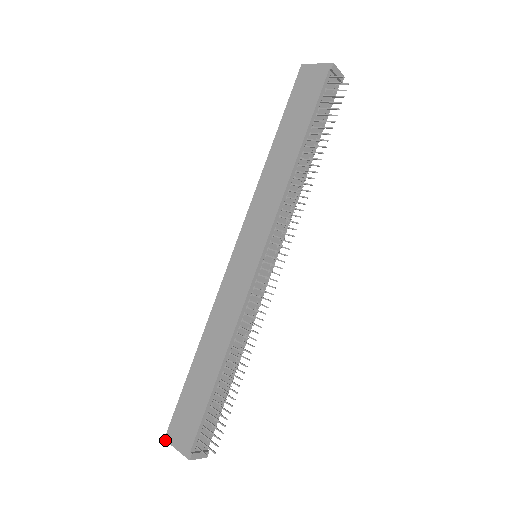
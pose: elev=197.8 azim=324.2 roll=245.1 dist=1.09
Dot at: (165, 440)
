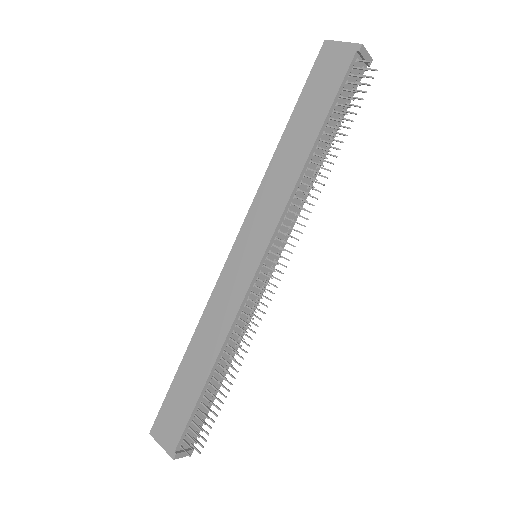
Dot at: occluded
